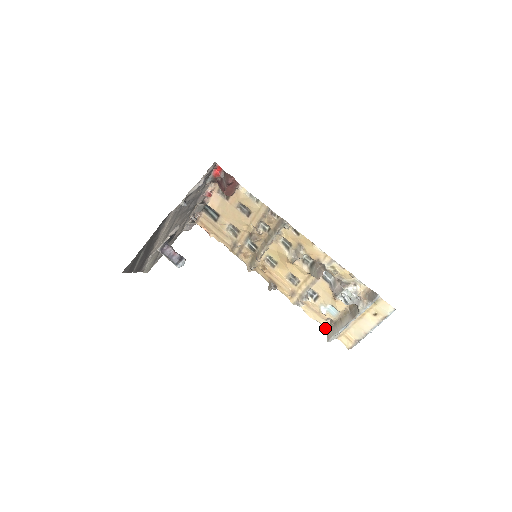
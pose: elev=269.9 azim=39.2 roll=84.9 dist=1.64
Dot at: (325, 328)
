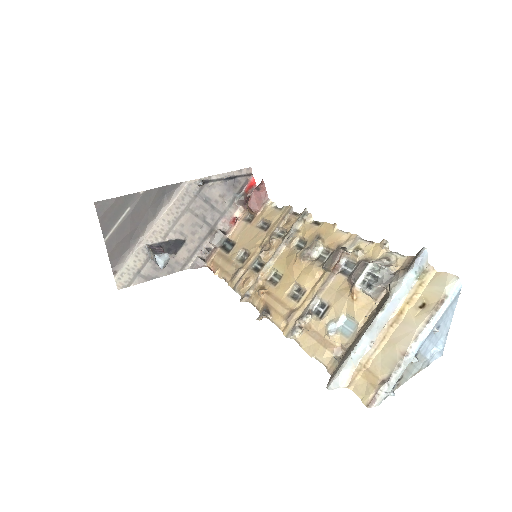
Dot at: (329, 369)
